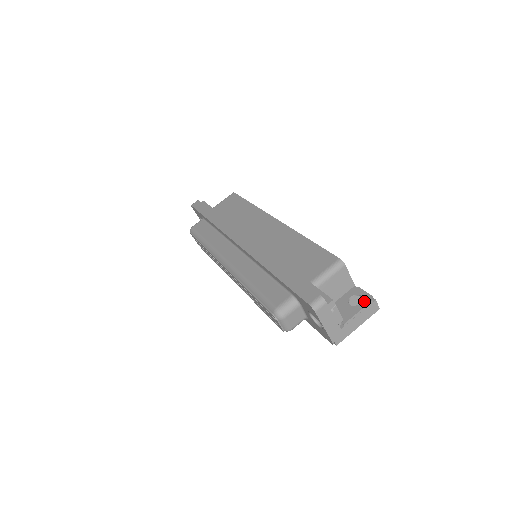
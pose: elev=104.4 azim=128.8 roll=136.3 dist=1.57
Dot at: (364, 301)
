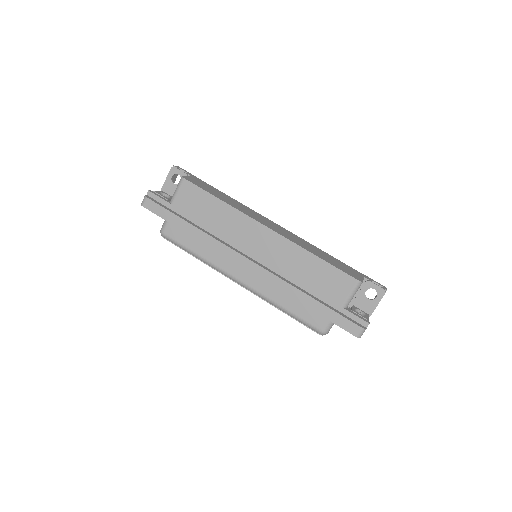
Dot at: (379, 295)
